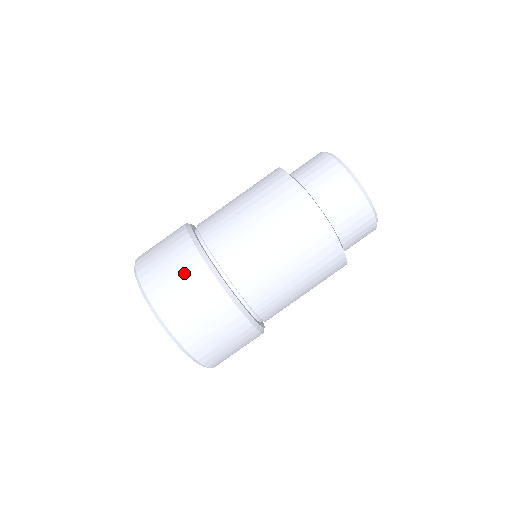
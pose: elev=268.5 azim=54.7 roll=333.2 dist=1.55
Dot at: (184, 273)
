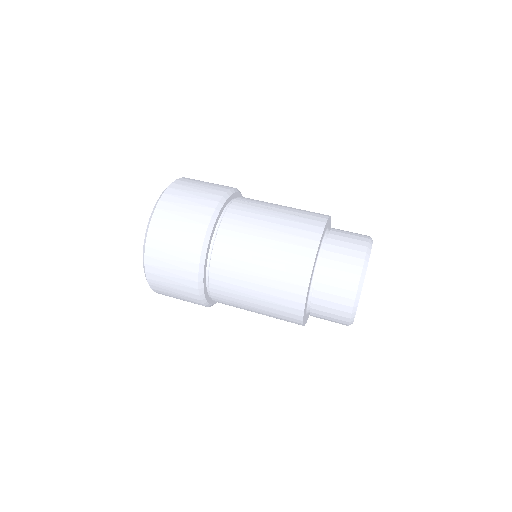
Dot at: (197, 203)
